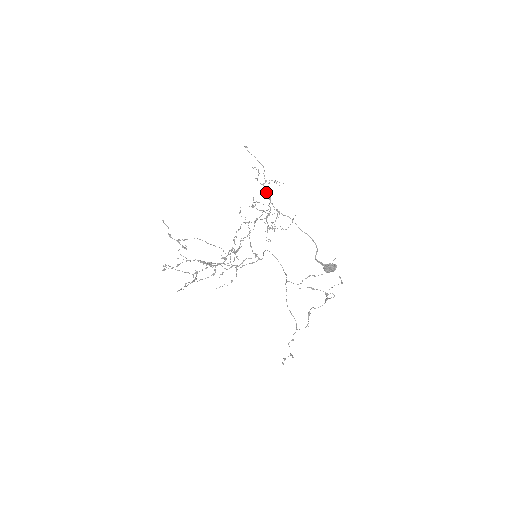
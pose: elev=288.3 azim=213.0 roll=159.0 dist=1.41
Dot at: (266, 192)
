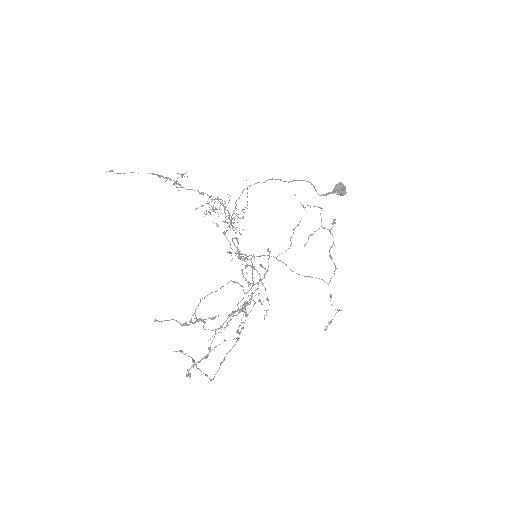
Dot at: occluded
